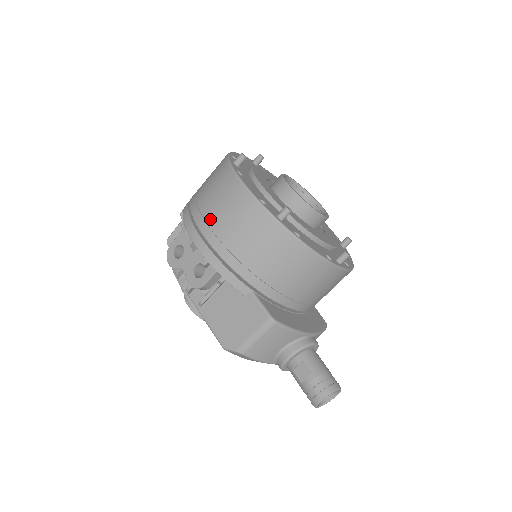
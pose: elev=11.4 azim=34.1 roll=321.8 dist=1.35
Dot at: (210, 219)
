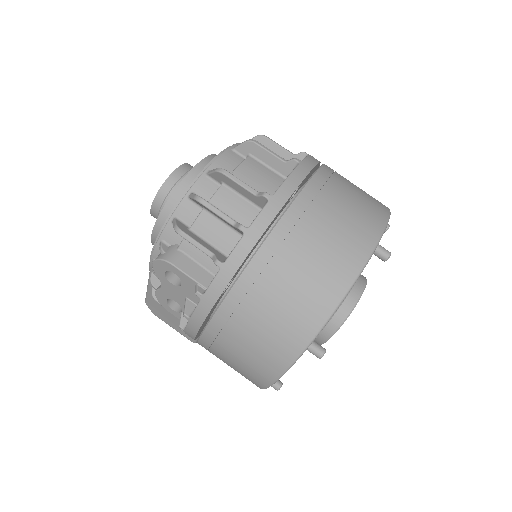
Dot at: (221, 345)
